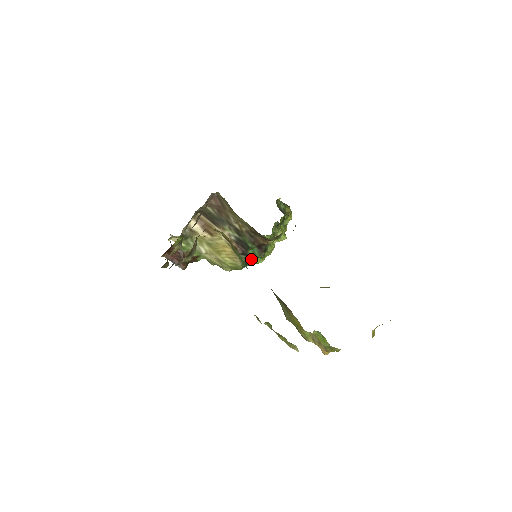
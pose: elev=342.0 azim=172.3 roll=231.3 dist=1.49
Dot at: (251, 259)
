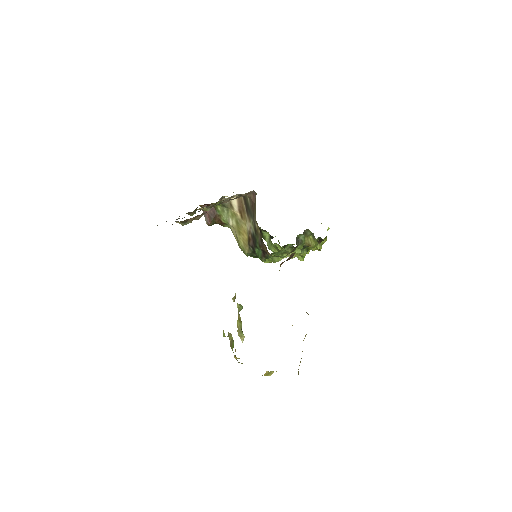
Dot at: occluded
